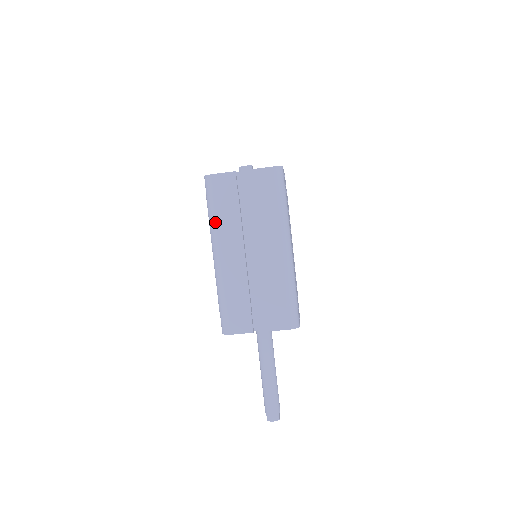
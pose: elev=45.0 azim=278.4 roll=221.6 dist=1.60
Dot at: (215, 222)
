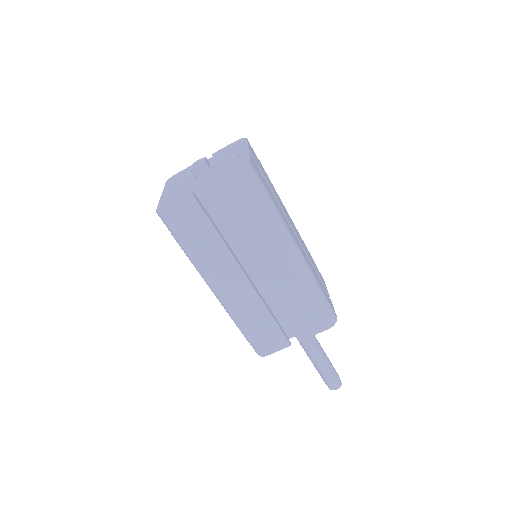
Dot at: (197, 261)
